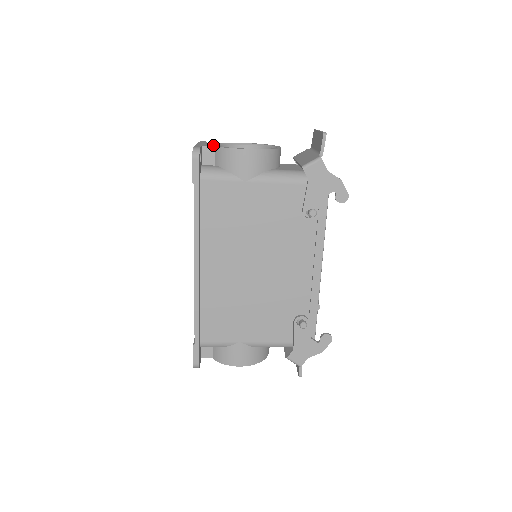
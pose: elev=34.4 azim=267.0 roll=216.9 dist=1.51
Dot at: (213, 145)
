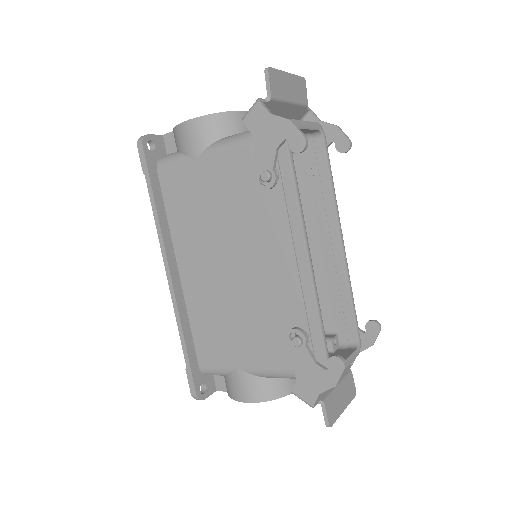
Dot at: occluded
